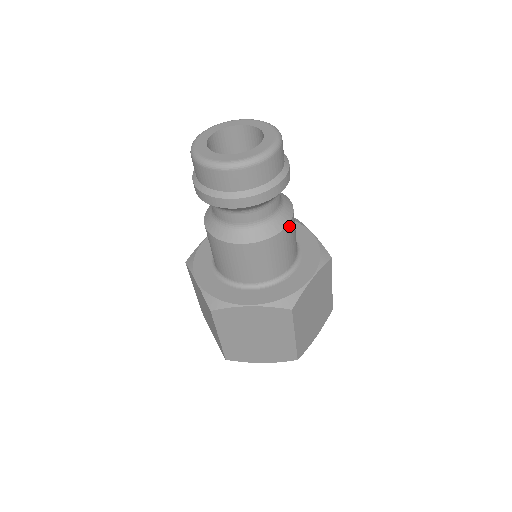
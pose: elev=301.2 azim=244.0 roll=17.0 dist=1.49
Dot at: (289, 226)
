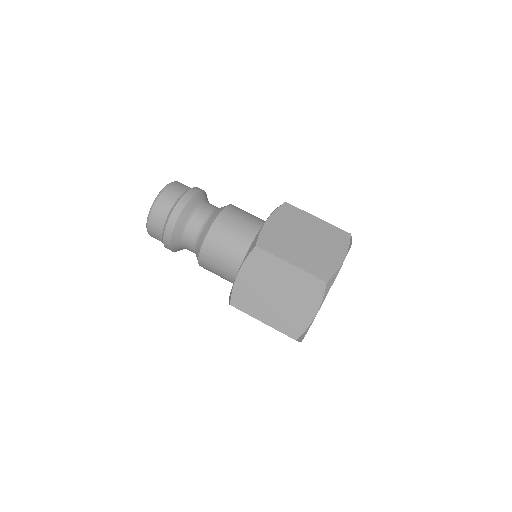
Dot at: occluded
